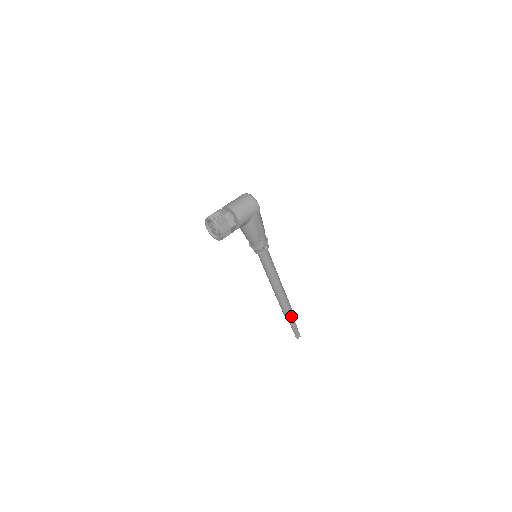
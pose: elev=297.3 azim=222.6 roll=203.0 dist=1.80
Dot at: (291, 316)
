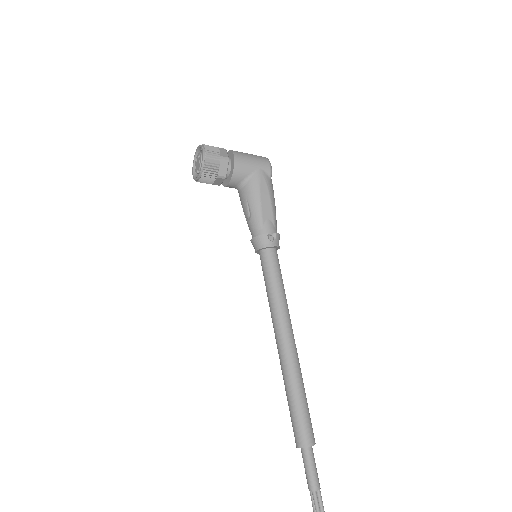
Dot at: (307, 439)
